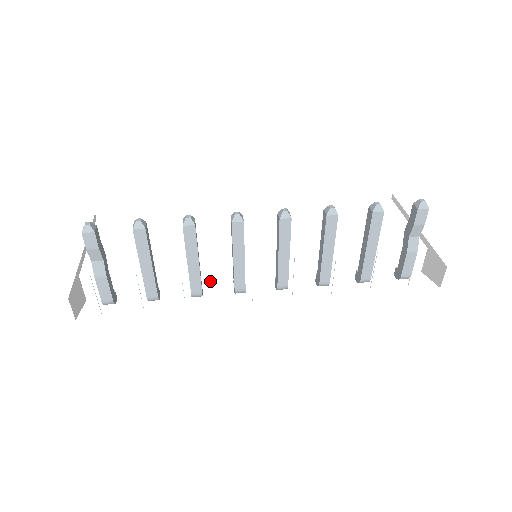
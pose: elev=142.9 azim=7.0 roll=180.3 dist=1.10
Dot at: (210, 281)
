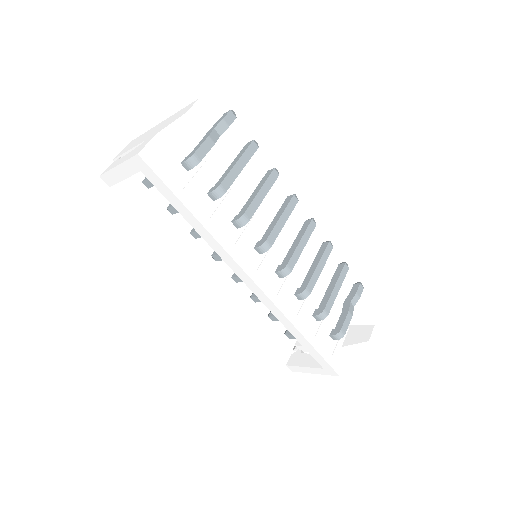
Dot at: (247, 226)
